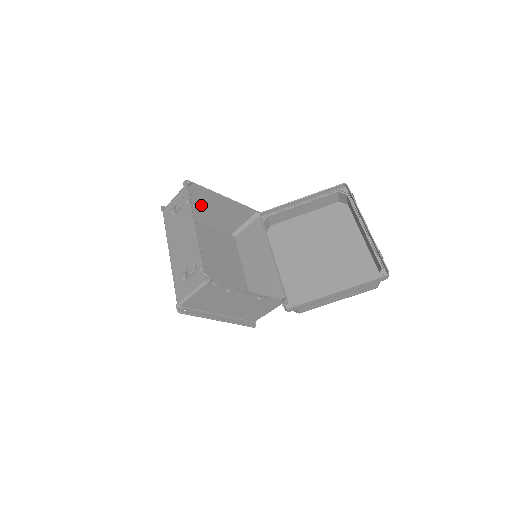
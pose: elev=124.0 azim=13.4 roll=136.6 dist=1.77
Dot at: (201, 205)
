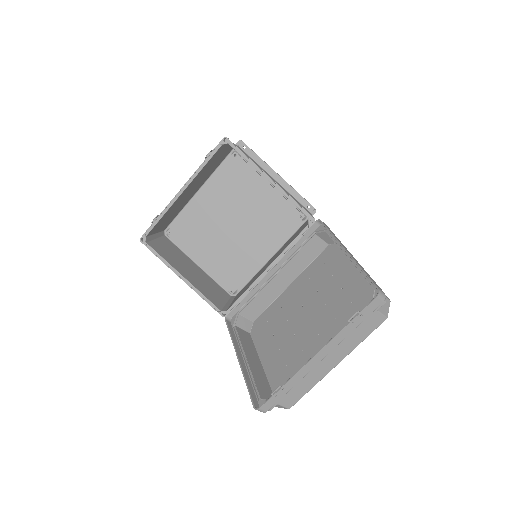
Dot at: occluded
